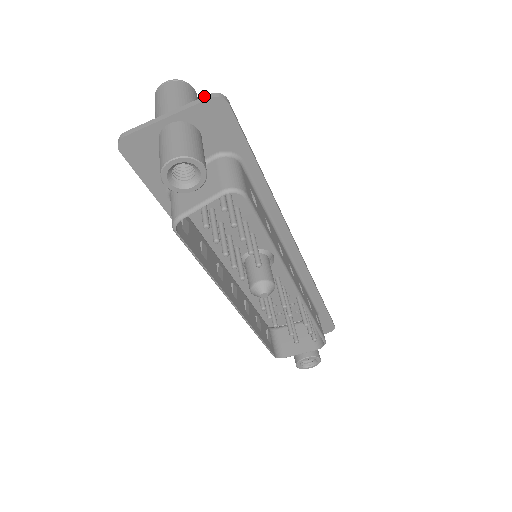
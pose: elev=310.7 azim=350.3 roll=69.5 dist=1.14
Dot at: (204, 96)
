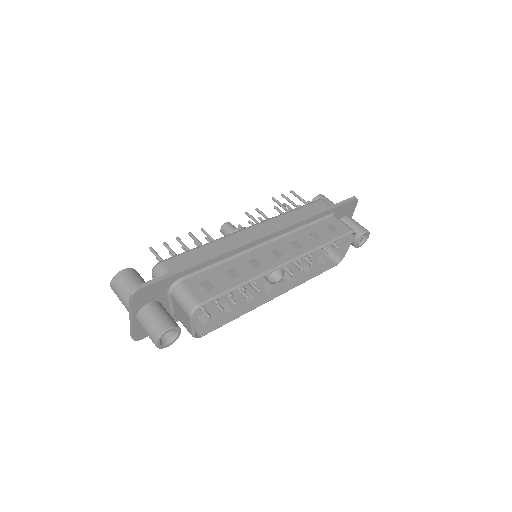
Dot at: occluded
